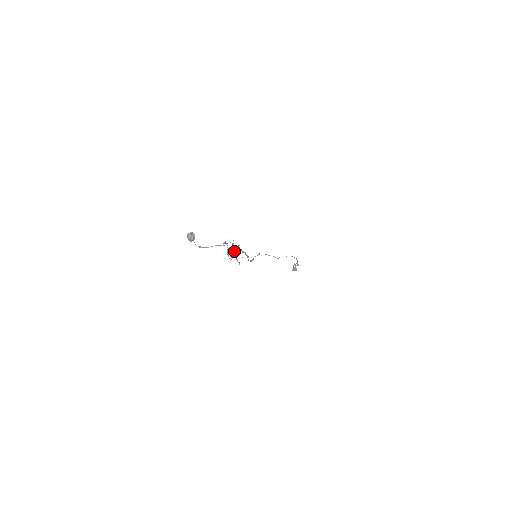
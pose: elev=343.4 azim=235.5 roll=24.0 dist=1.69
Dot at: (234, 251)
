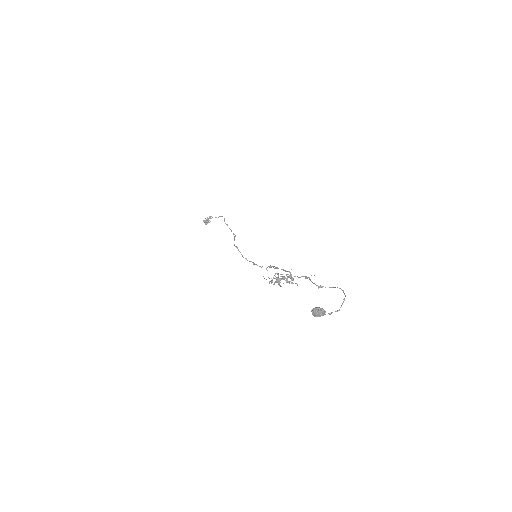
Dot at: (285, 277)
